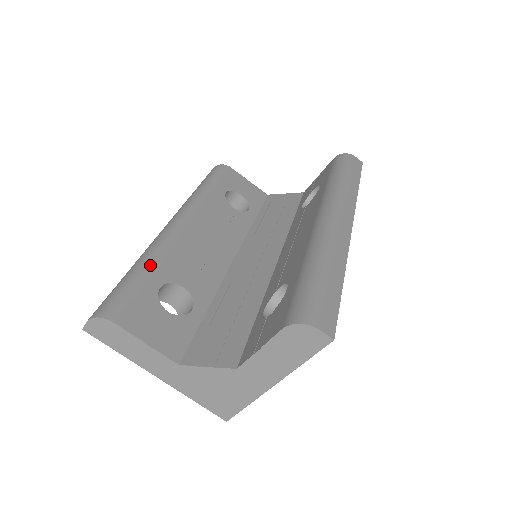
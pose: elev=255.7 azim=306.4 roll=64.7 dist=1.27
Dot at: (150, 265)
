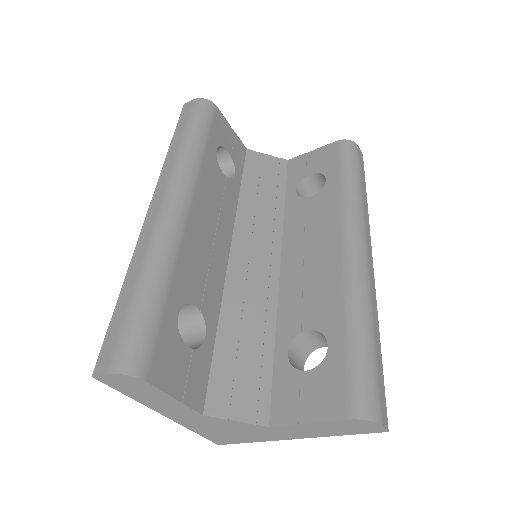
Dot at: (166, 282)
